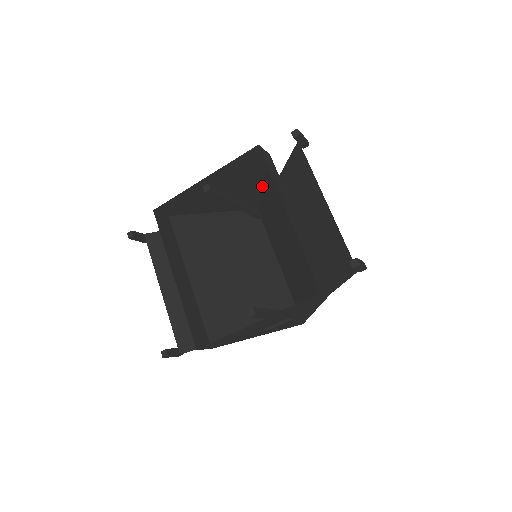
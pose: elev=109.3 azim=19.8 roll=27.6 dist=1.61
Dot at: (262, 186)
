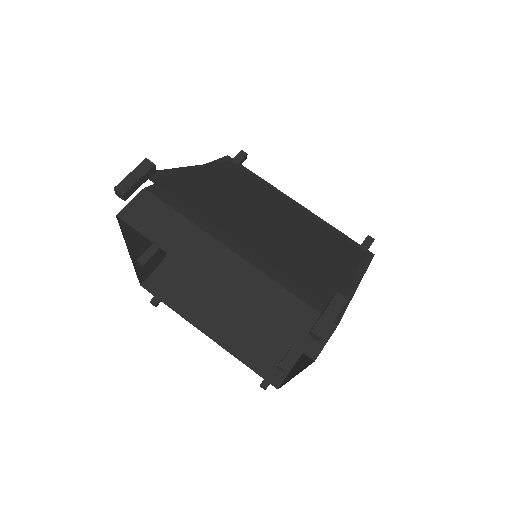
Dot at: occluded
